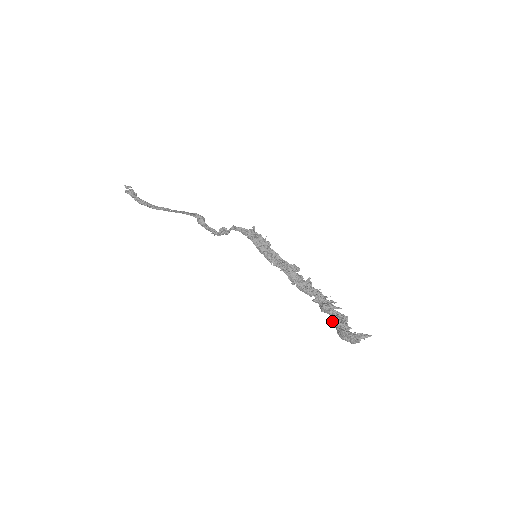
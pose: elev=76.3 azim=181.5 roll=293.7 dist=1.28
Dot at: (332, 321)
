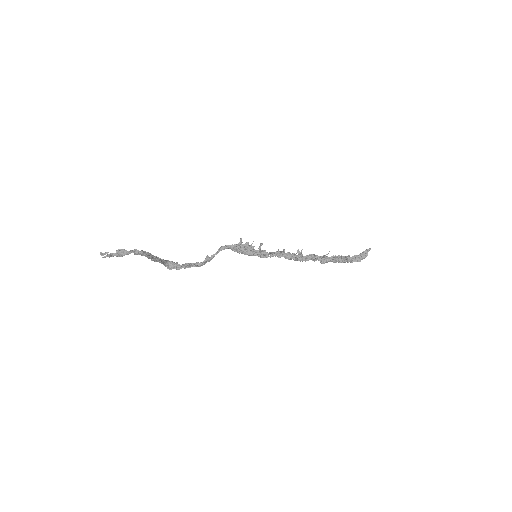
Dot at: (337, 261)
